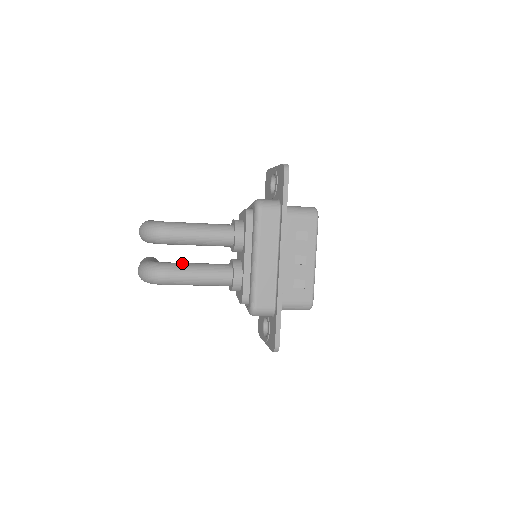
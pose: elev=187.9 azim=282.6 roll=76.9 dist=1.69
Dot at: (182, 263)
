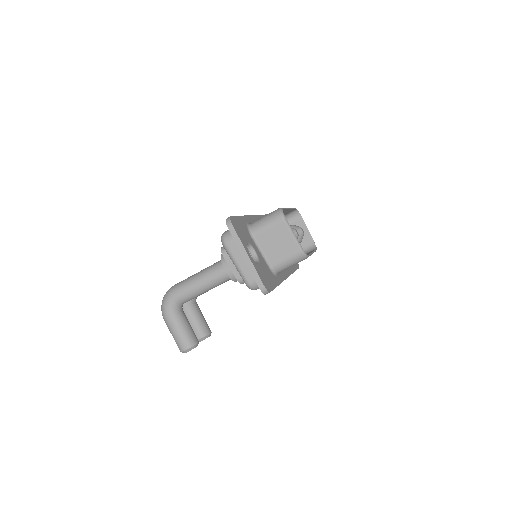
Dot at: occluded
